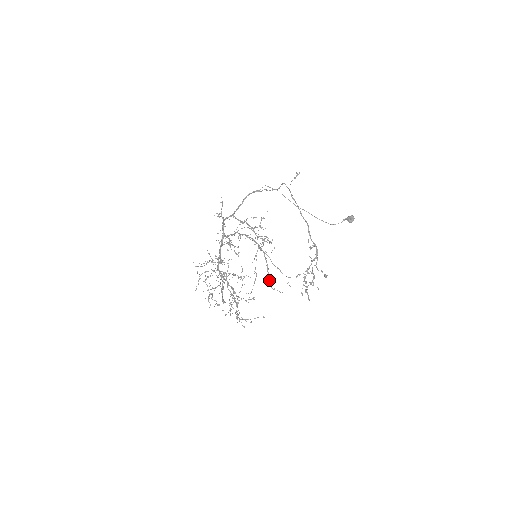
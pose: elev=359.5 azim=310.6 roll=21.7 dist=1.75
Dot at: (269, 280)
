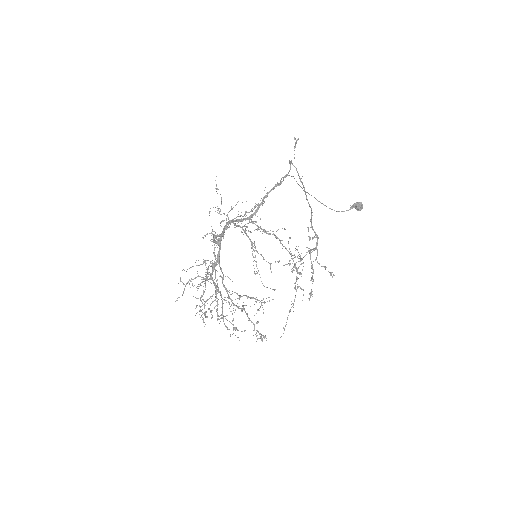
Dot at: occluded
